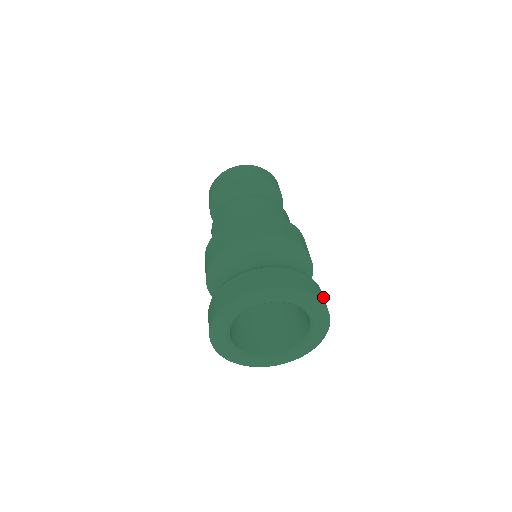
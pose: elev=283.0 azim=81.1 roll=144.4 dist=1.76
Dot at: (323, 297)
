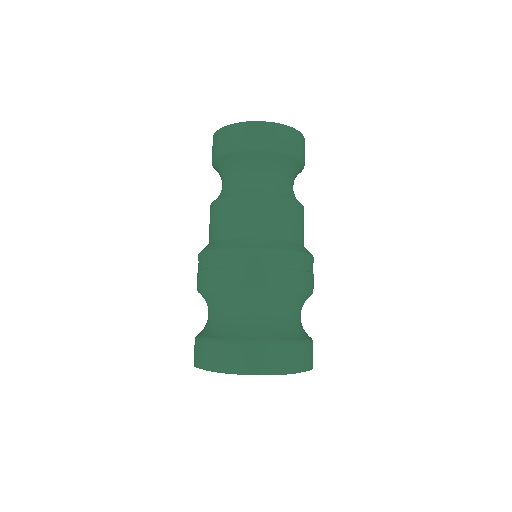
Dot at: (311, 355)
